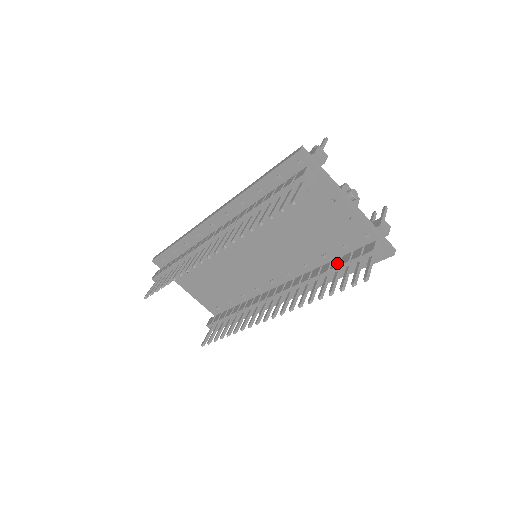
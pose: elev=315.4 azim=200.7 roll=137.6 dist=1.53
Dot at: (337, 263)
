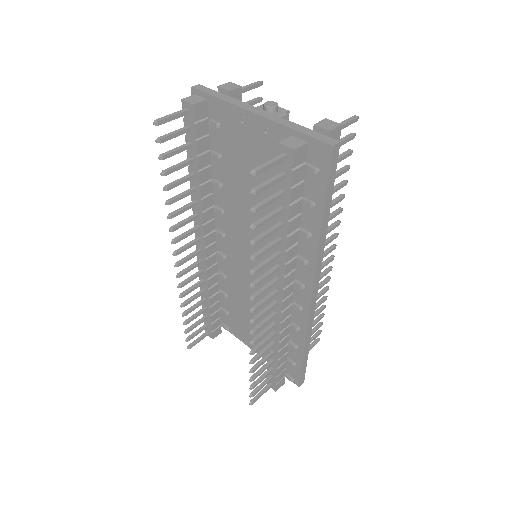
Dot at: occluded
